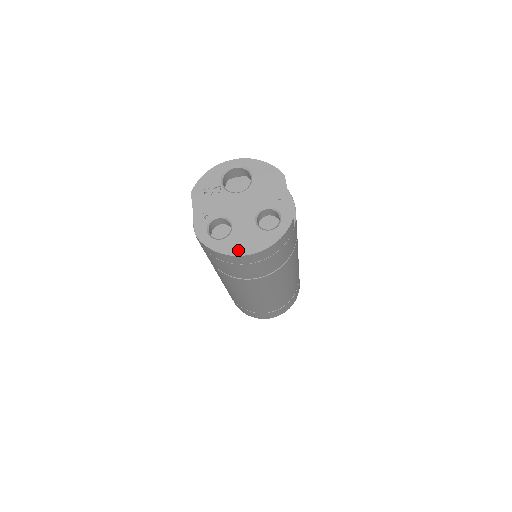
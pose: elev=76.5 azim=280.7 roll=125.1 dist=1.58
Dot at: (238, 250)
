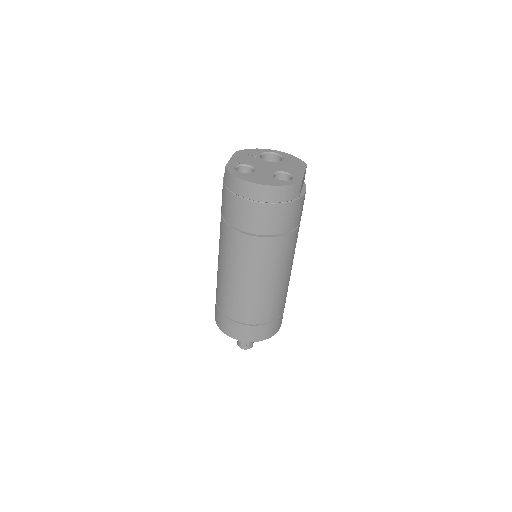
Dot at: (252, 180)
